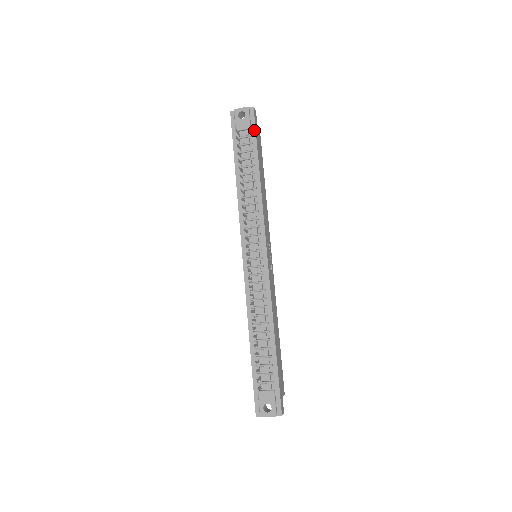
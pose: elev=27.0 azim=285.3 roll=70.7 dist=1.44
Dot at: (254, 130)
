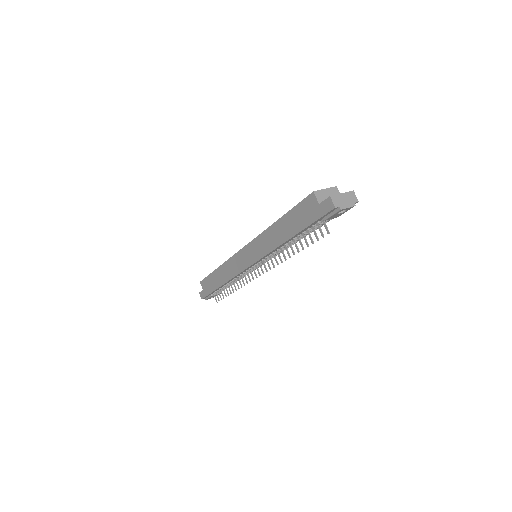
Dot at: occluded
